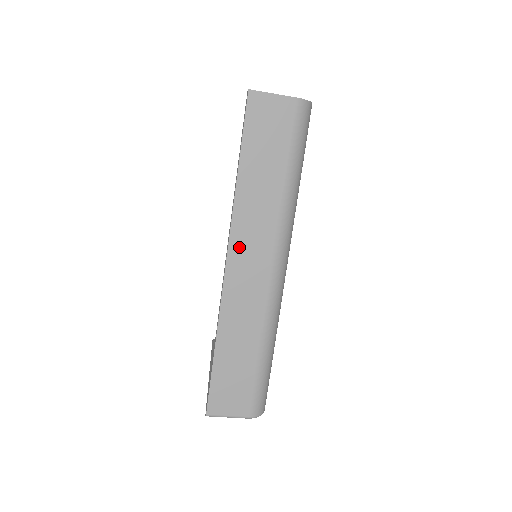
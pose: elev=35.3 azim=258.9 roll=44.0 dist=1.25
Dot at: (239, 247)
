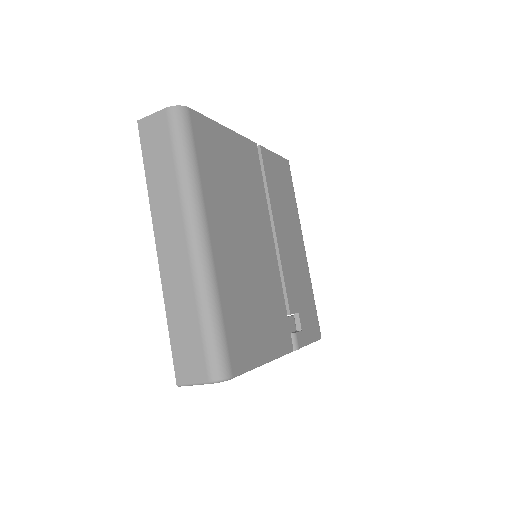
Dot at: (161, 233)
